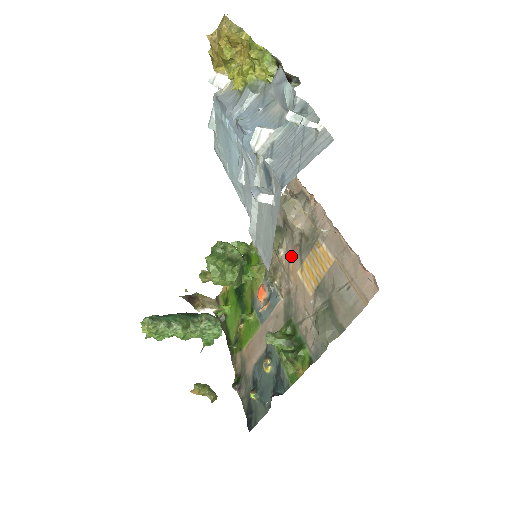
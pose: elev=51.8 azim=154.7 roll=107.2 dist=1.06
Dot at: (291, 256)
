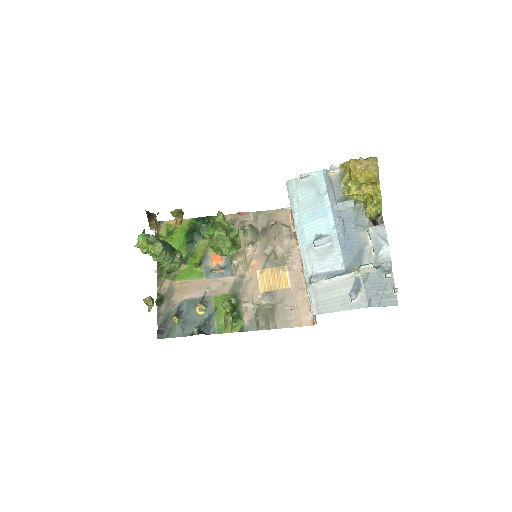
Dot at: (257, 257)
